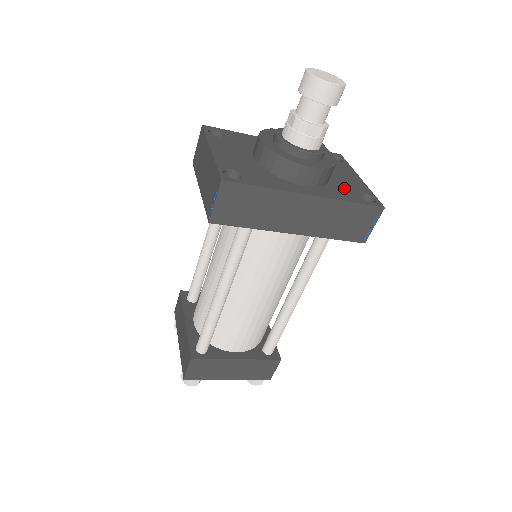
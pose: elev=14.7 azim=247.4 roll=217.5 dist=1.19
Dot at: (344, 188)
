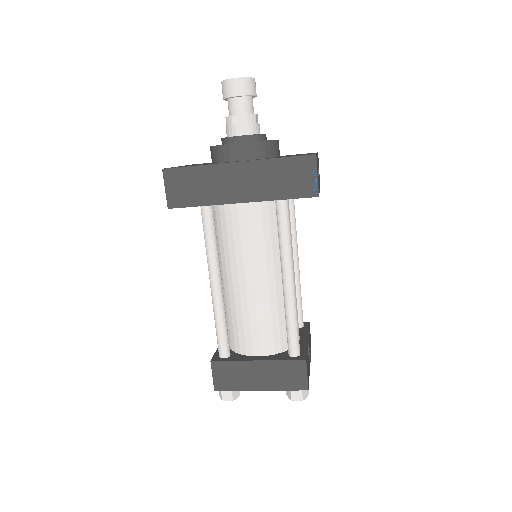
Dot at: occluded
